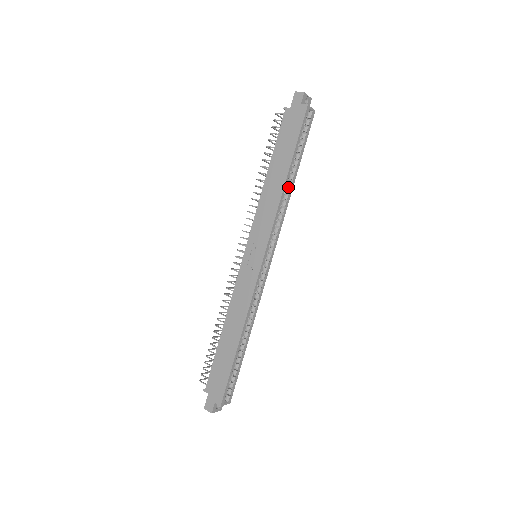
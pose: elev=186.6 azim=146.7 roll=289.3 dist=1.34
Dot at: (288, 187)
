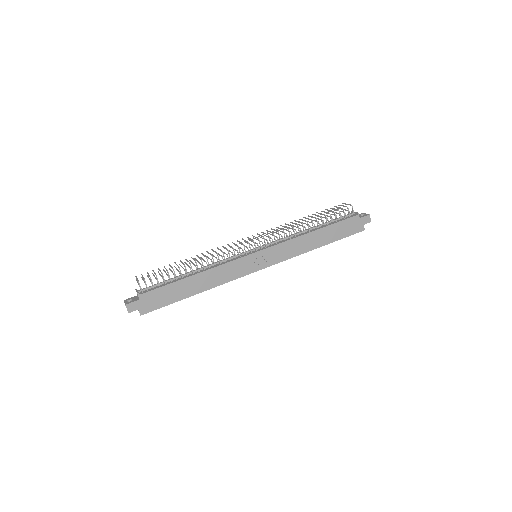
Dot at: occluded
